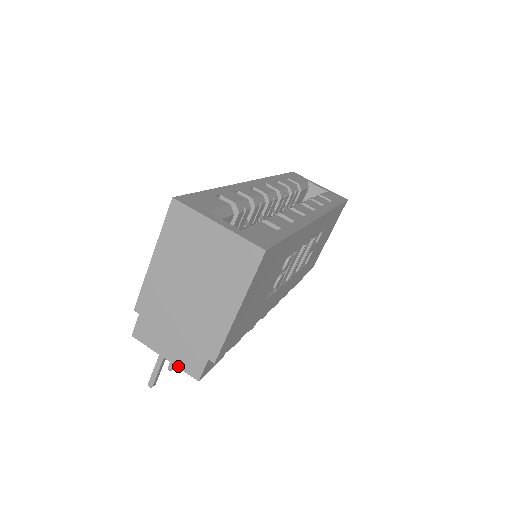
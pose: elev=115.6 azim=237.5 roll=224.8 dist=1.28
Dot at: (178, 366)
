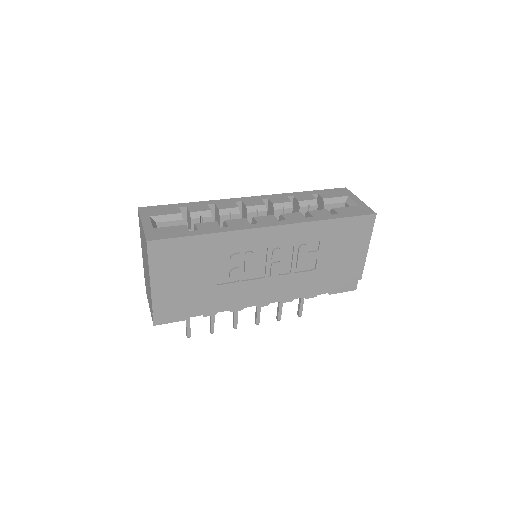
Dot at: occluded
